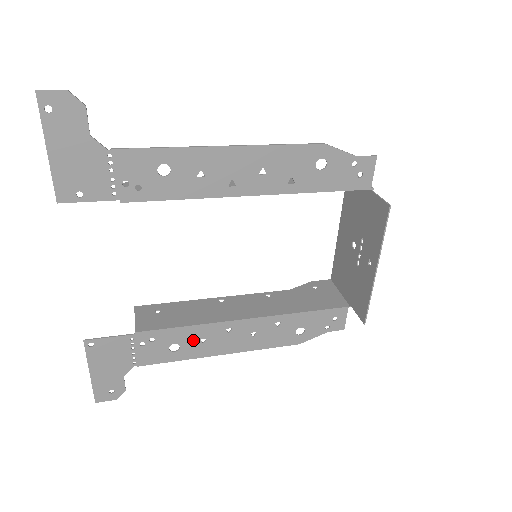
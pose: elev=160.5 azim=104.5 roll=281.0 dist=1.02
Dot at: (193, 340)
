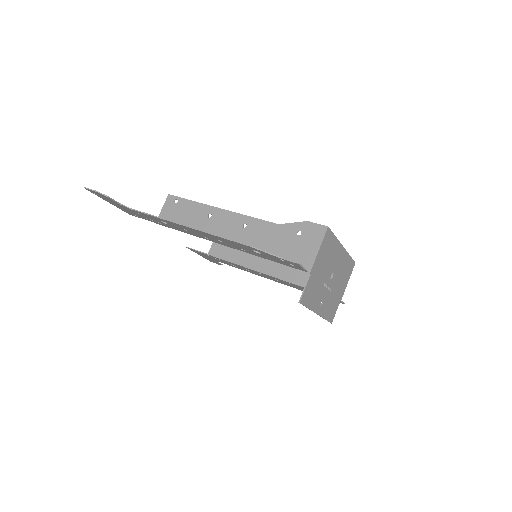
Dot at: (242, 268)
